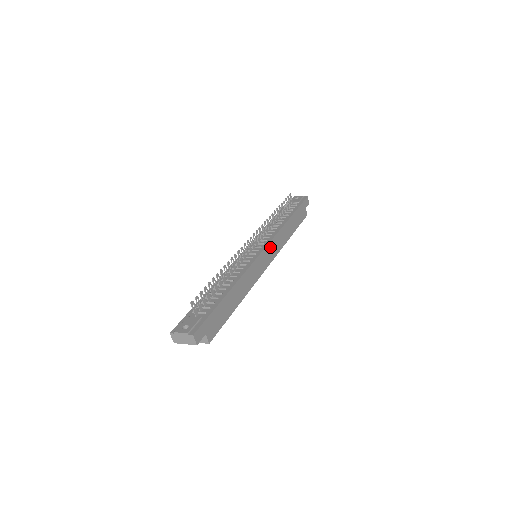
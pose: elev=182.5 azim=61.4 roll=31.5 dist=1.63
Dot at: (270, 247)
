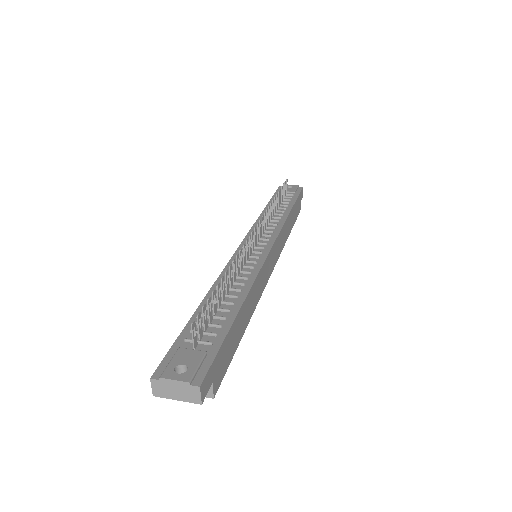
Dot at: (275, 246)
